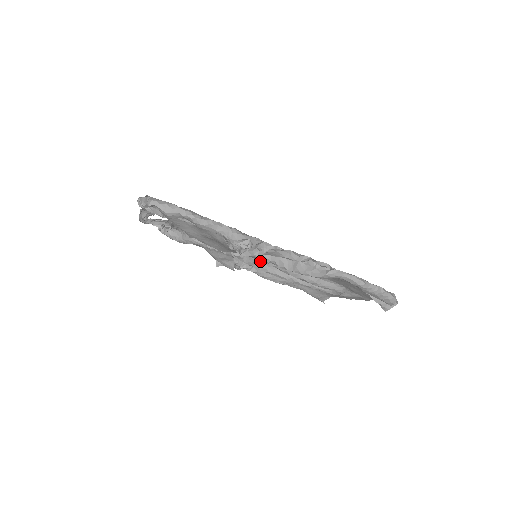
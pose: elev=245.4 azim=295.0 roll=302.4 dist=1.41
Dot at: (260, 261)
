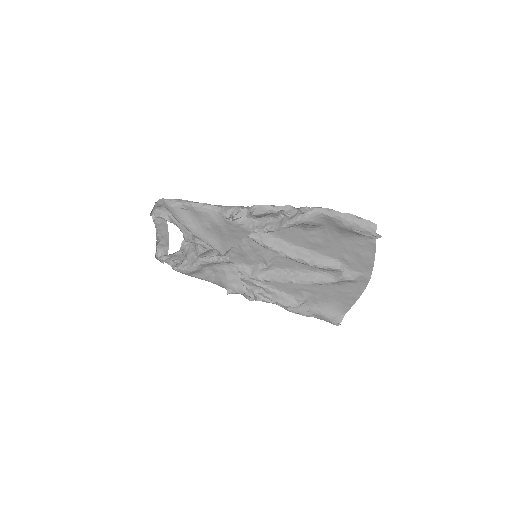
Dot at: (262, 268)
